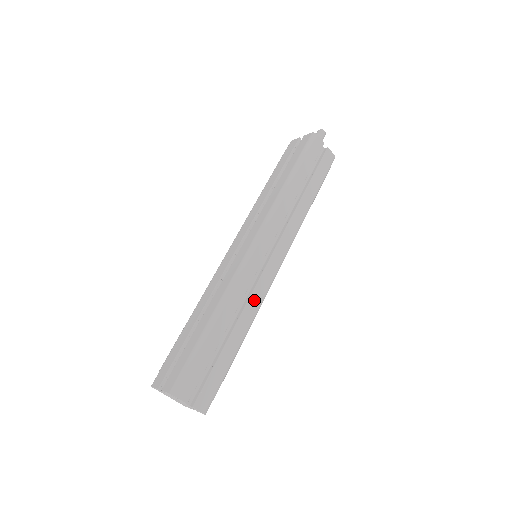
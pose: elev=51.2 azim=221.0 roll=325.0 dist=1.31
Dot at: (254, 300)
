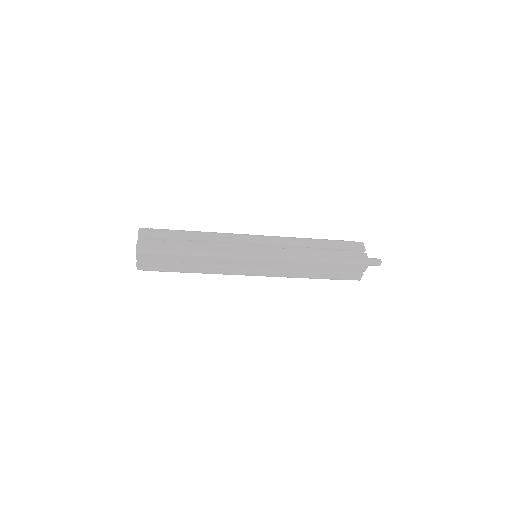
Dot at: (221, 270)
